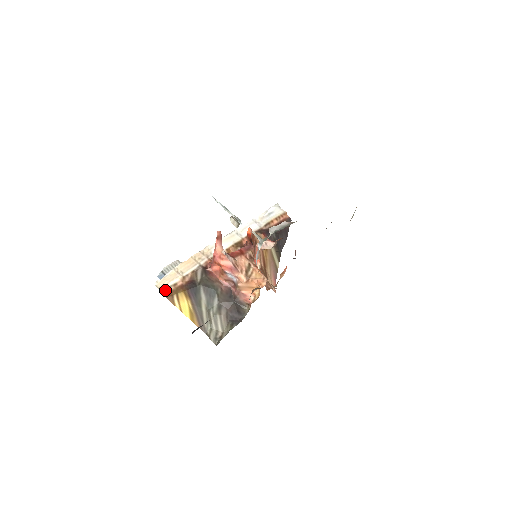
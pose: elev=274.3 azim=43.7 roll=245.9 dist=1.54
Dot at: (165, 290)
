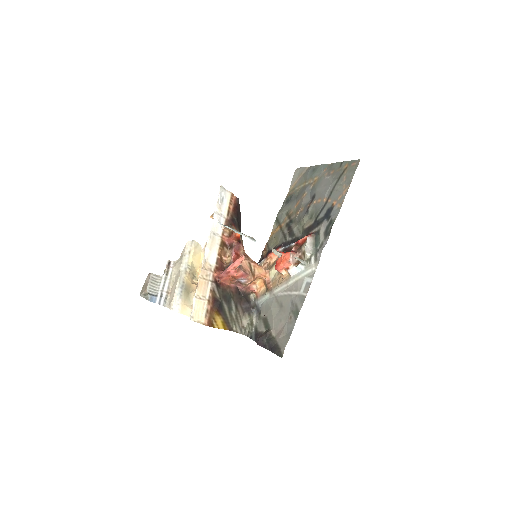
Dot at: (205, 321)
